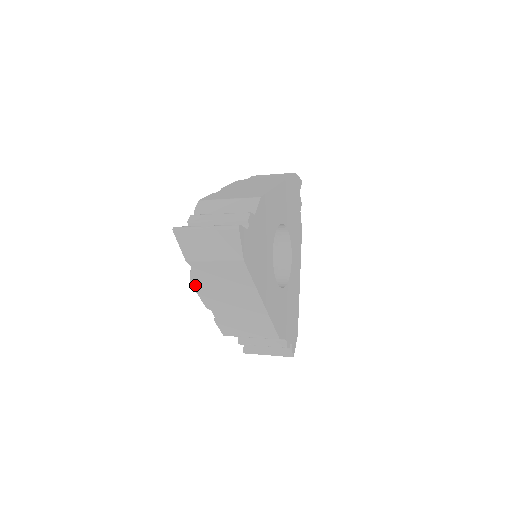
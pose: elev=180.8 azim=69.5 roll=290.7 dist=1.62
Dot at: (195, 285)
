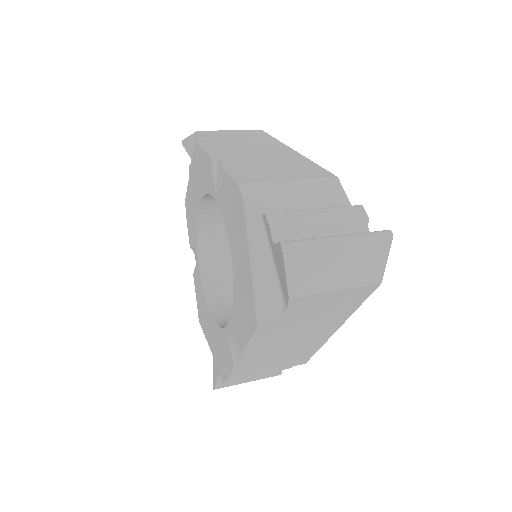
Dot at: (261, 329)
